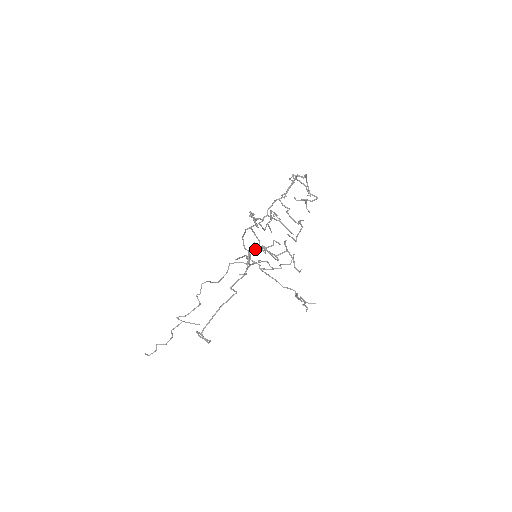
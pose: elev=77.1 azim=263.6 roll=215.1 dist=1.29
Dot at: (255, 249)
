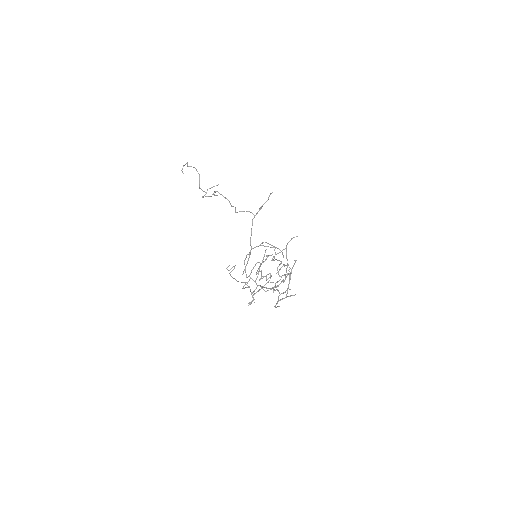
Dot at: (254, 294)
